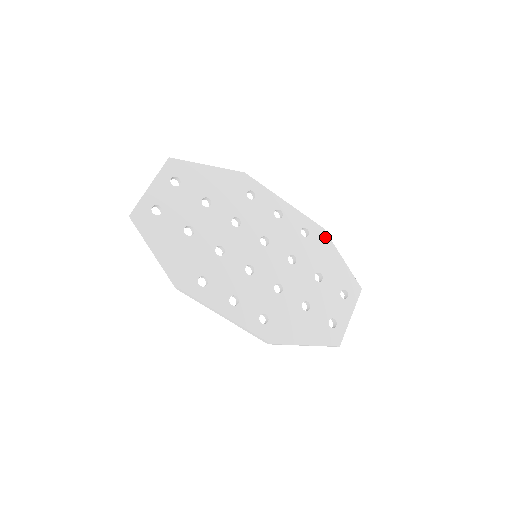
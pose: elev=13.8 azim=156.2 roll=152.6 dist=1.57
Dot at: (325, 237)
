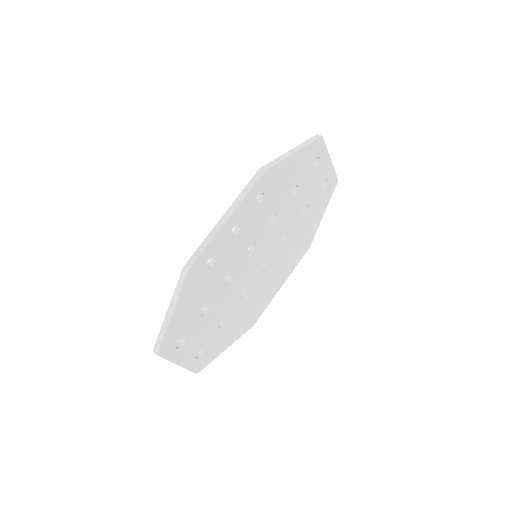
Dot at: (272, 171)
